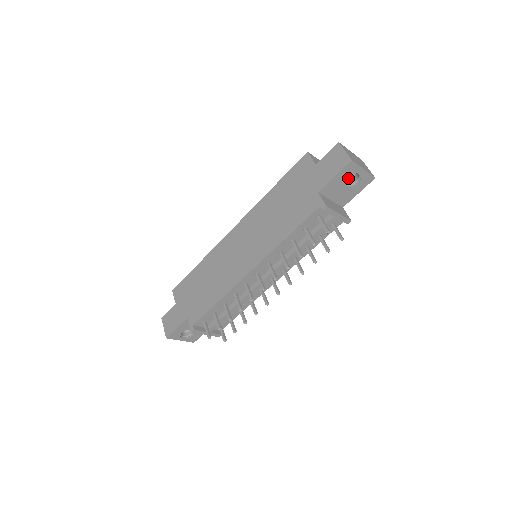
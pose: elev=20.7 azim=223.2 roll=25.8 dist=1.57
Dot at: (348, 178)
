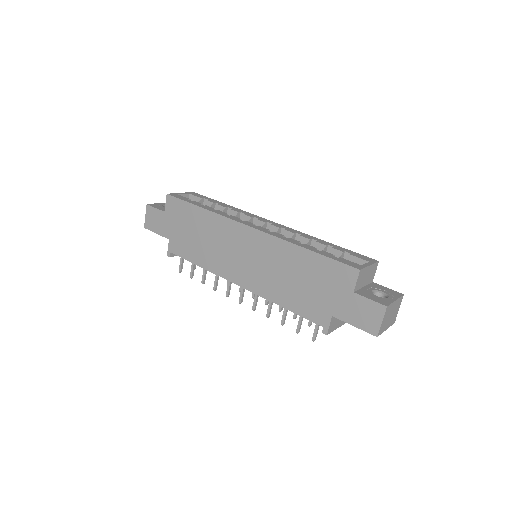
Dot at: occluded
